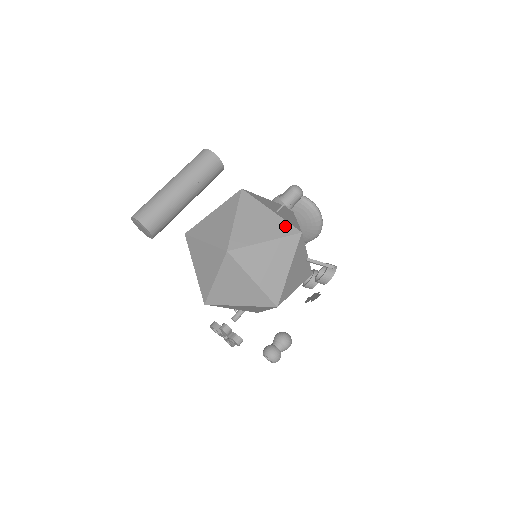
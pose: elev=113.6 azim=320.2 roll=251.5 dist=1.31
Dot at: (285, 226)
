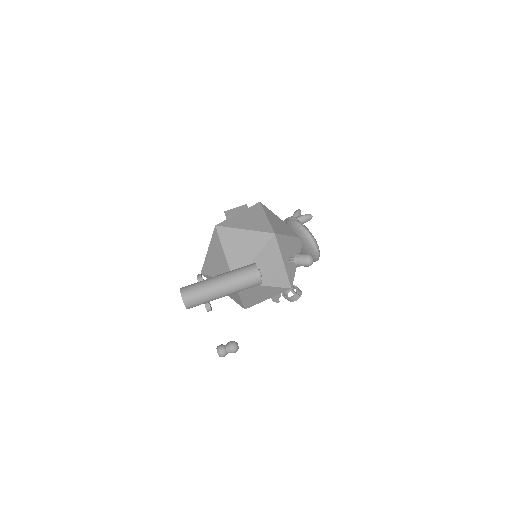
Dot at: (284, 279)
